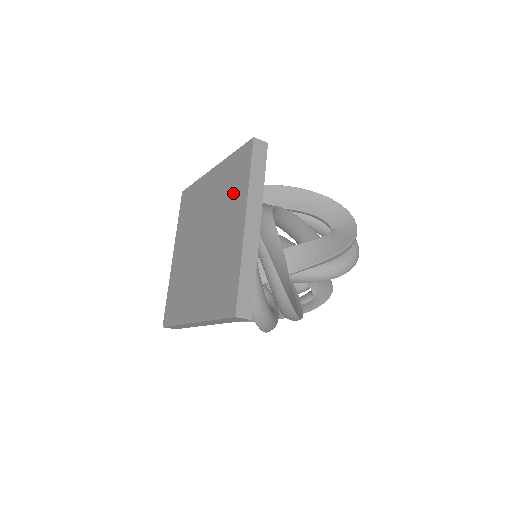
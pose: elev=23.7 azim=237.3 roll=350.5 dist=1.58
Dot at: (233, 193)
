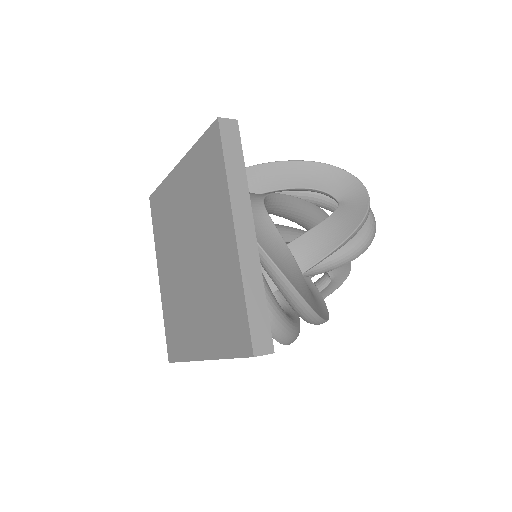
Dot at: (210, 194)
